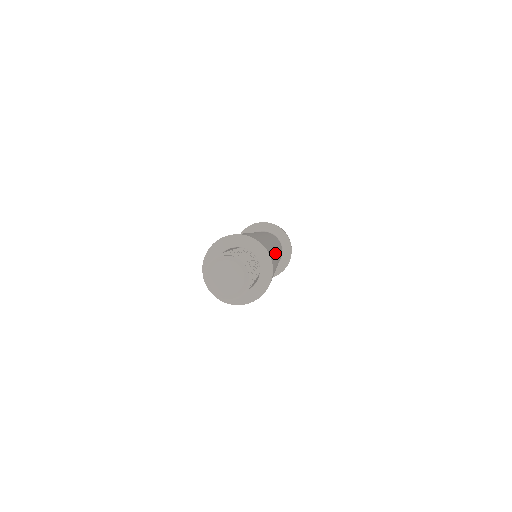
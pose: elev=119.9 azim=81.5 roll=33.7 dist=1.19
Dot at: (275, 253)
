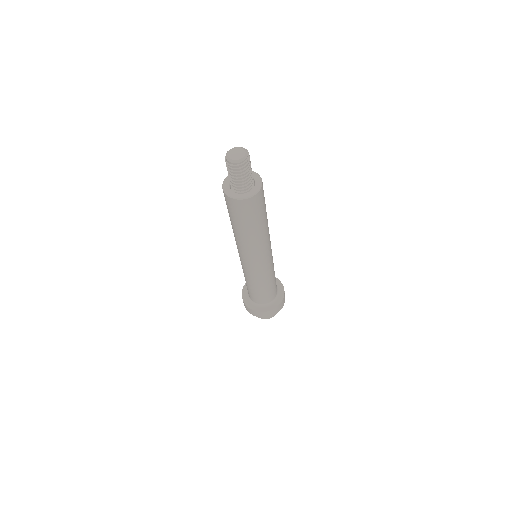
Dot at: occluded
